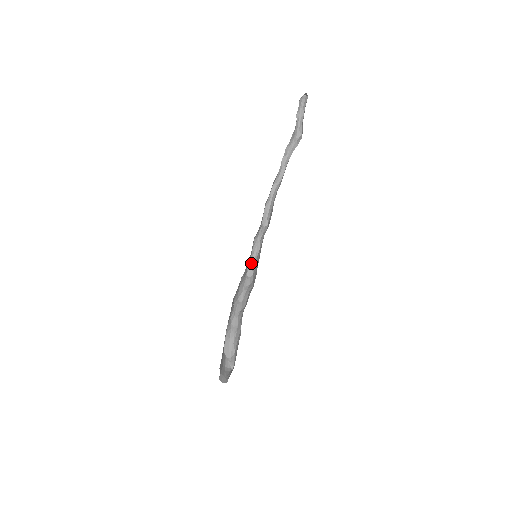
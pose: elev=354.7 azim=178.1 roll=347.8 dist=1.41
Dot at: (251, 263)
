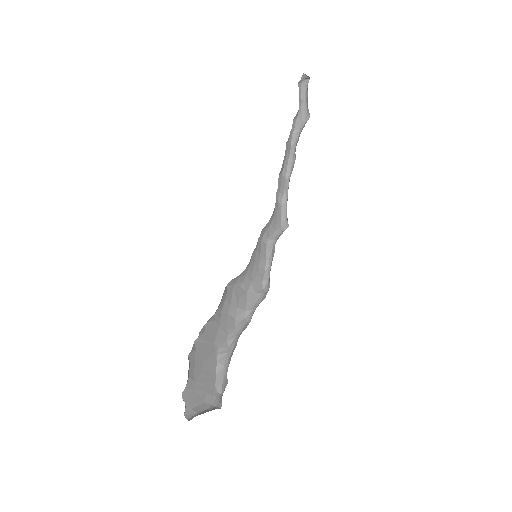
Dot at: (267, 274)
